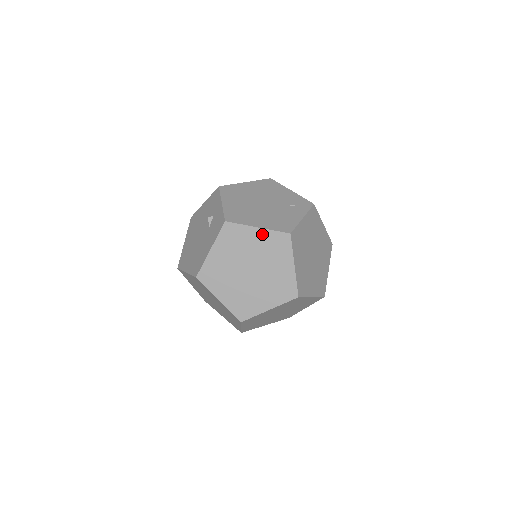
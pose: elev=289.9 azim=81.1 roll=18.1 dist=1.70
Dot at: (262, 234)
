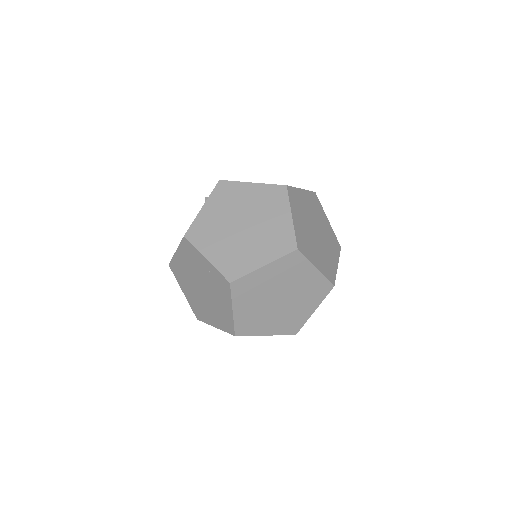
Dot at: (257, 188)
